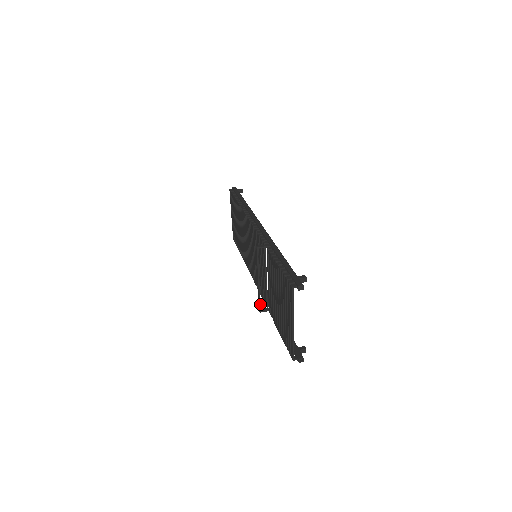
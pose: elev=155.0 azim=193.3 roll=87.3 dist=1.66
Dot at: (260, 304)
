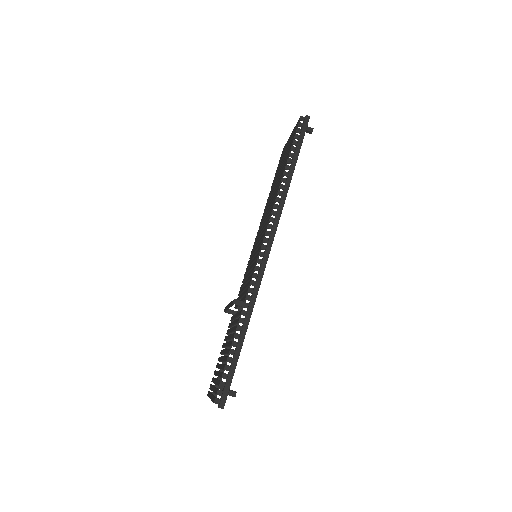
Dot at: (225, 311)
